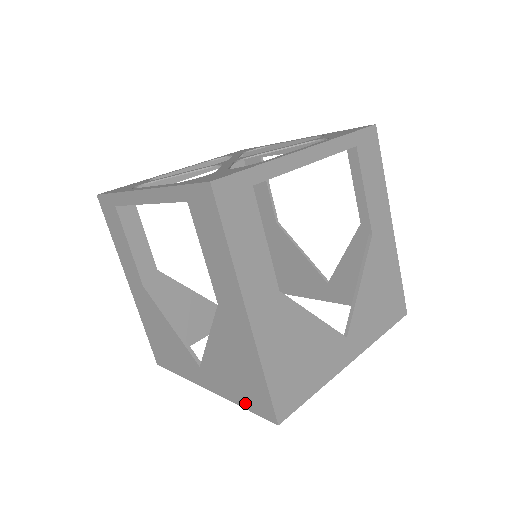
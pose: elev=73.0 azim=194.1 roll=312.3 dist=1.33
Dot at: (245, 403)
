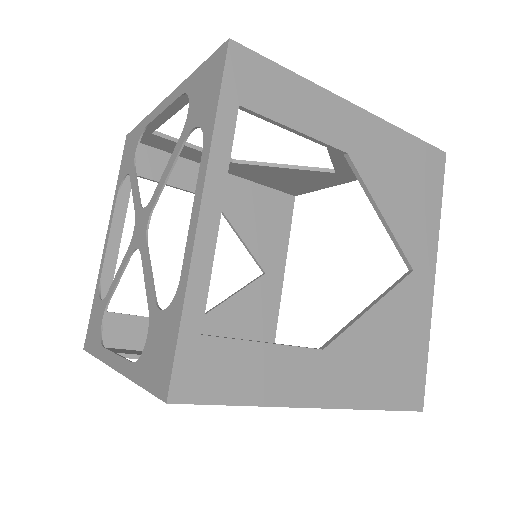
Dot at: (269, 330)
